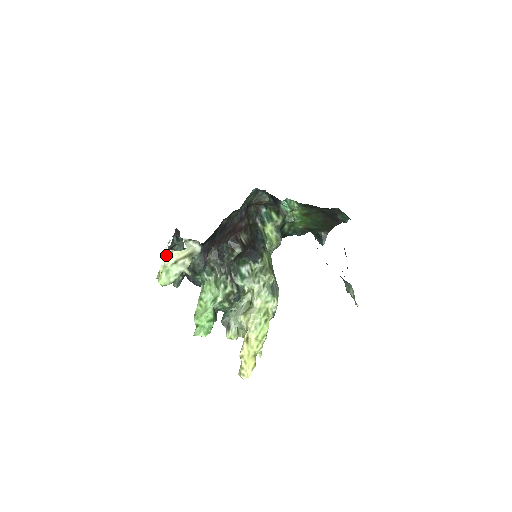
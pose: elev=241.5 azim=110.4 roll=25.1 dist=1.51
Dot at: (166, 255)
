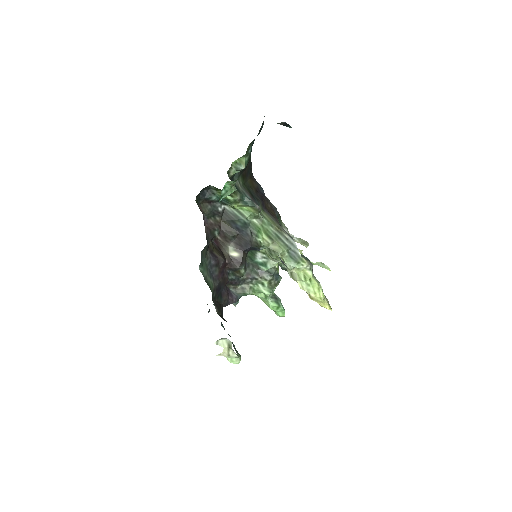
Dot at: occluded
